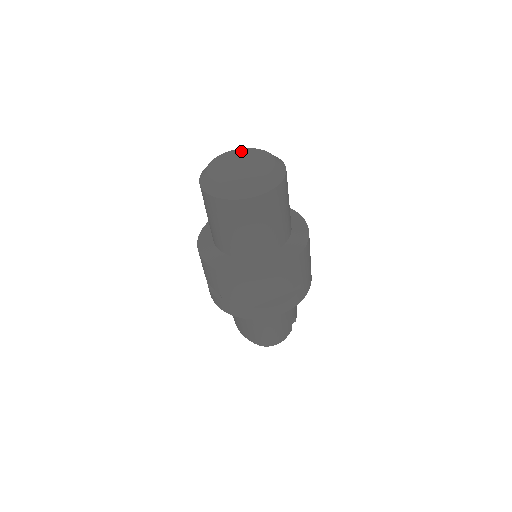
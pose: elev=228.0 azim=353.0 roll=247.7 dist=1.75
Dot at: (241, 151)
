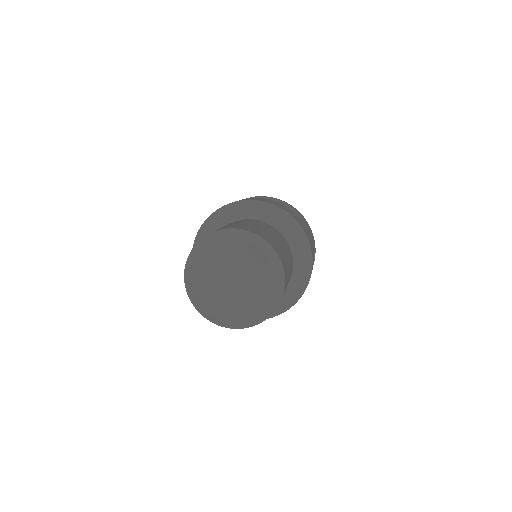
Dot at: (252, 258)
